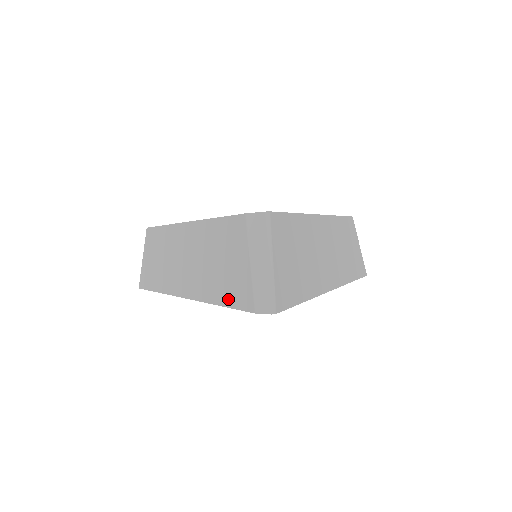
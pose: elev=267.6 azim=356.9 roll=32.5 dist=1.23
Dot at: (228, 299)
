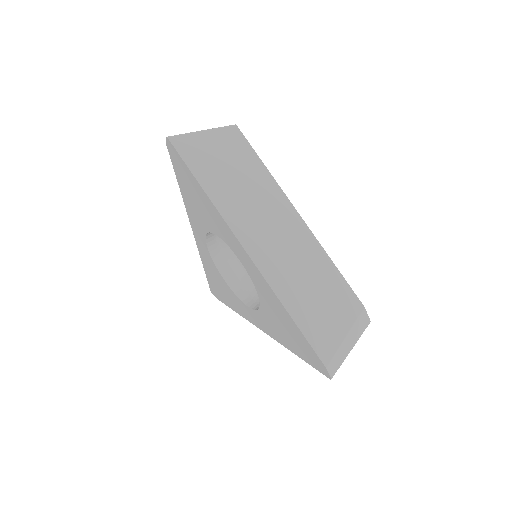
Dot at: occluded
